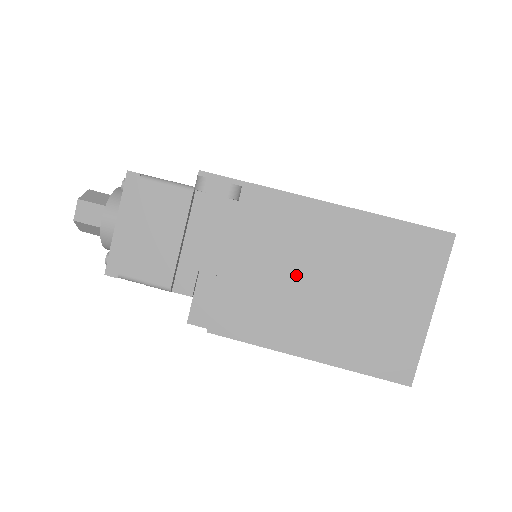
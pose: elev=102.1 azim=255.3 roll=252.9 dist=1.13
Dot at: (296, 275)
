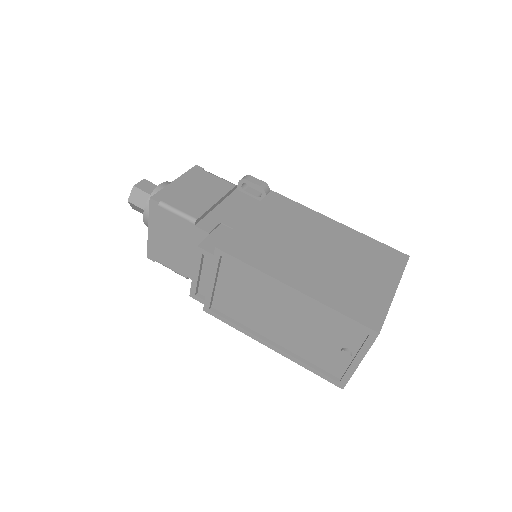
Dot at: (296, 240)
